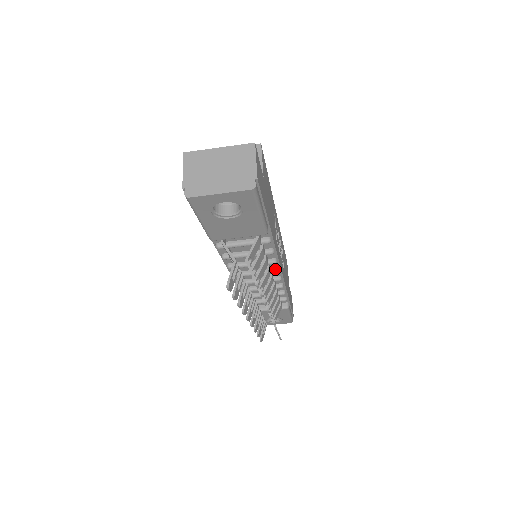
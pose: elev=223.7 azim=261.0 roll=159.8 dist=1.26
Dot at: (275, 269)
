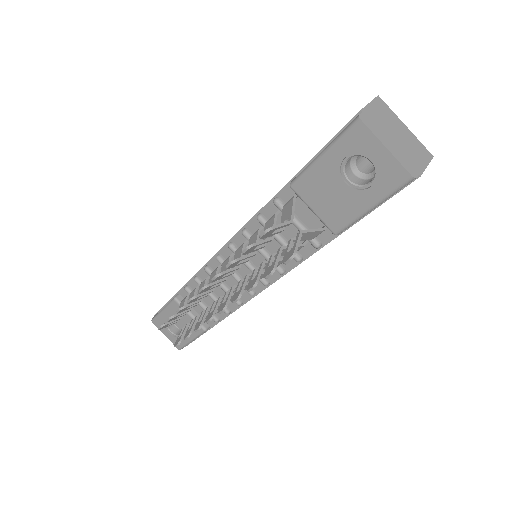
Dot at: (267, 280)
